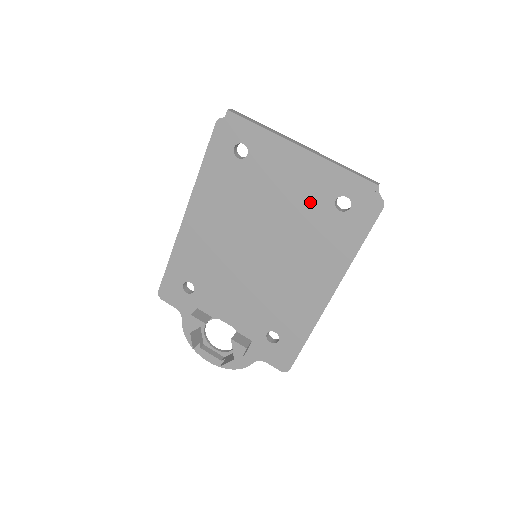
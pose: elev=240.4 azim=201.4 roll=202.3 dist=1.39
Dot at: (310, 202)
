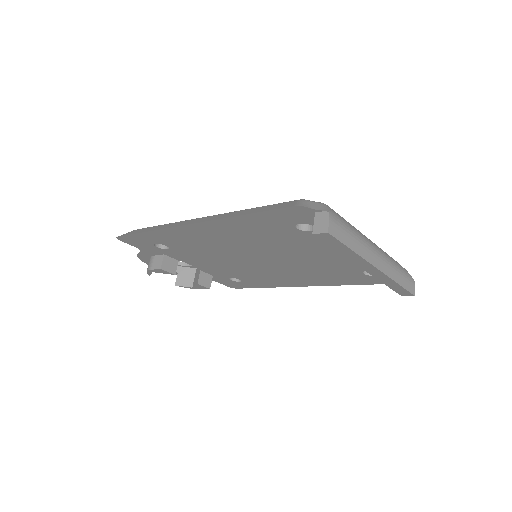
Dot at: (344, 264)
